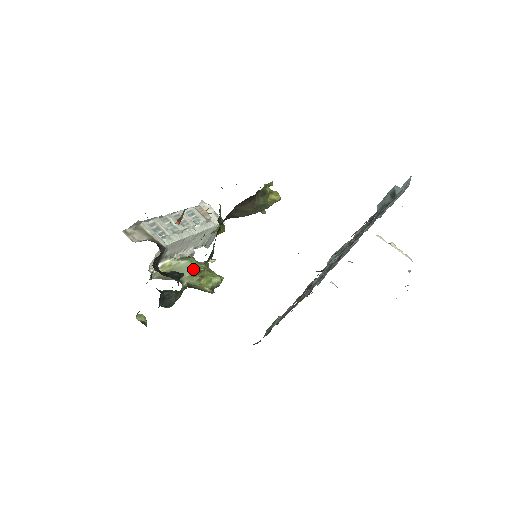
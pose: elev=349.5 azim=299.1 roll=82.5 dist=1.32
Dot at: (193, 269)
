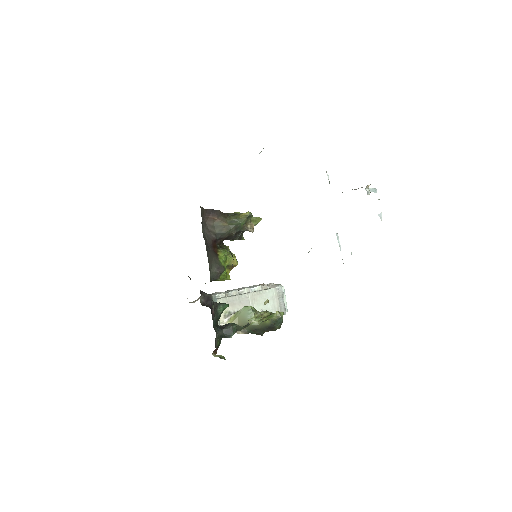
Dot at: (250, 311)
